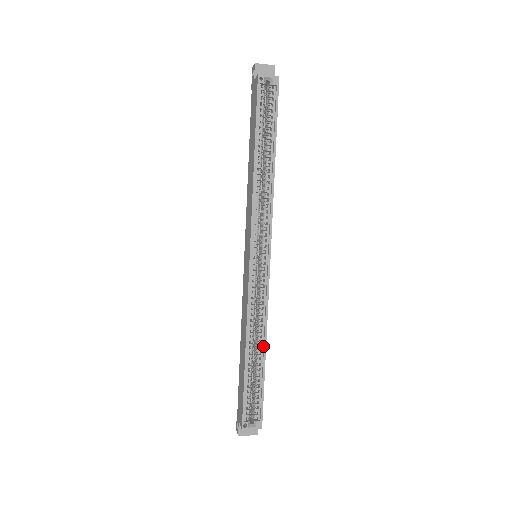
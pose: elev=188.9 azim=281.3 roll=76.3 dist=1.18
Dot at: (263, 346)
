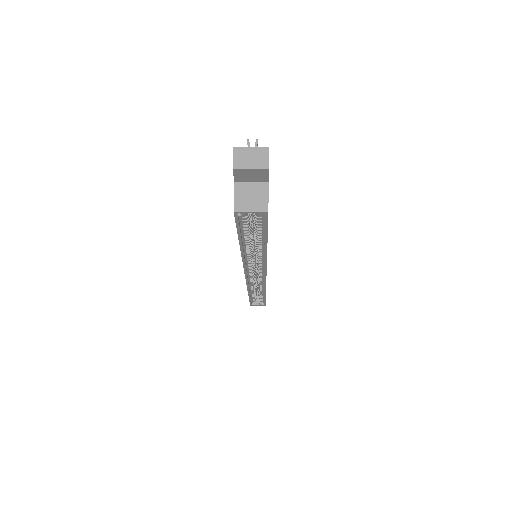
Dot at: occluded
